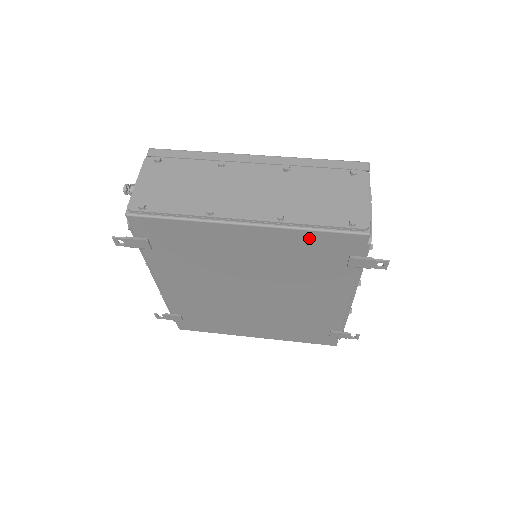
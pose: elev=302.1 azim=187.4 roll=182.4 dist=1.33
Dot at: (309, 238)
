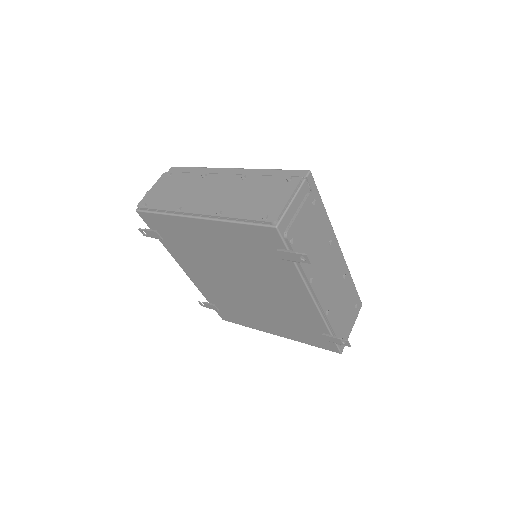
Dot at: (241, 230)
